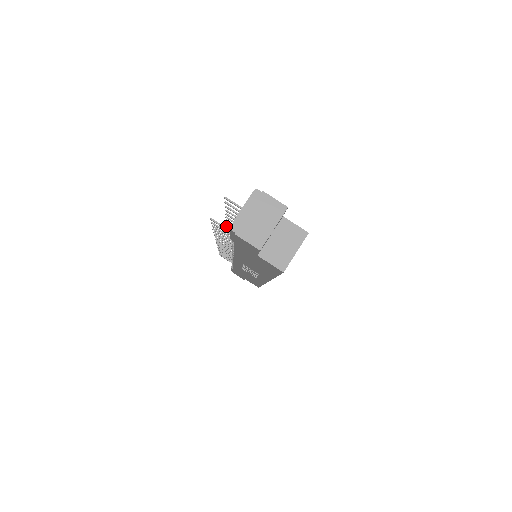
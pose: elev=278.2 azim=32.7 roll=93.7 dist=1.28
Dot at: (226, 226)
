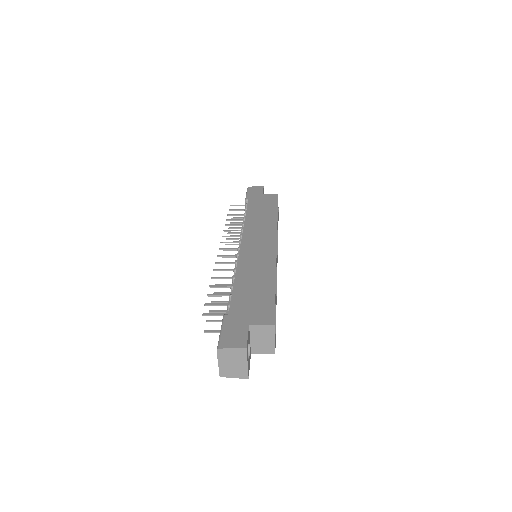
Dot at: (219, 249)
